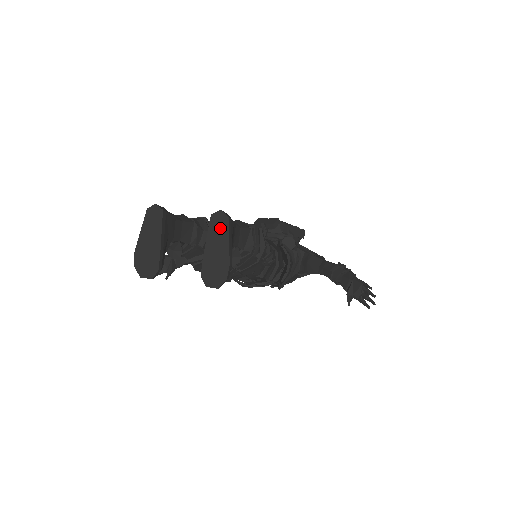
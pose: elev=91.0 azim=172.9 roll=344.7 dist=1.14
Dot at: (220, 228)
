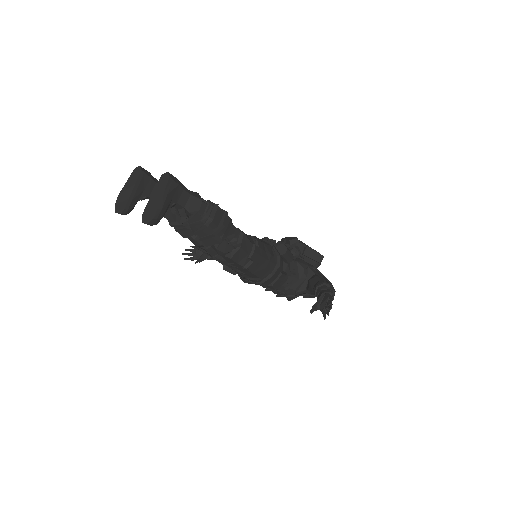
Dot at: (163, 184)
